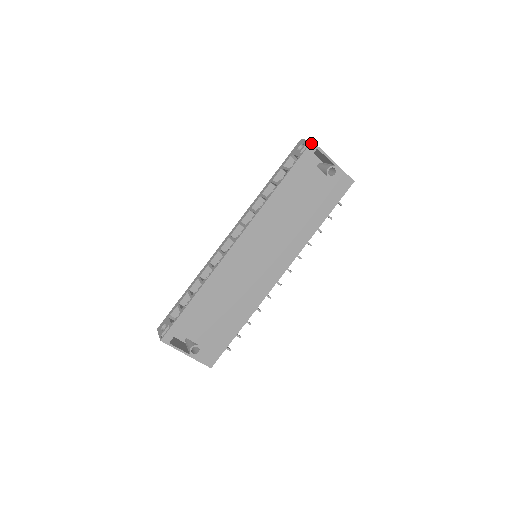
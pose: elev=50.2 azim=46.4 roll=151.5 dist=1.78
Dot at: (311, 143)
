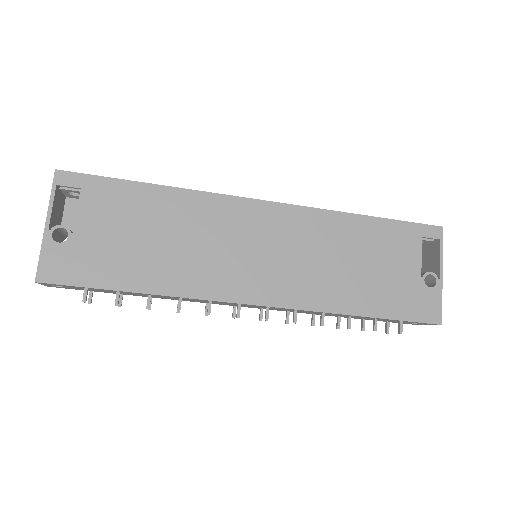
Dot at: (440, 227)
